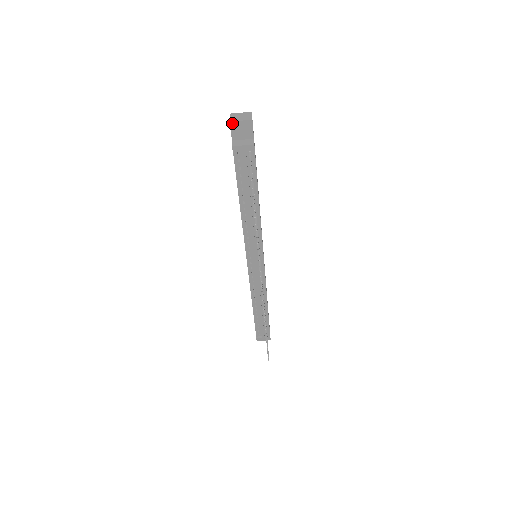
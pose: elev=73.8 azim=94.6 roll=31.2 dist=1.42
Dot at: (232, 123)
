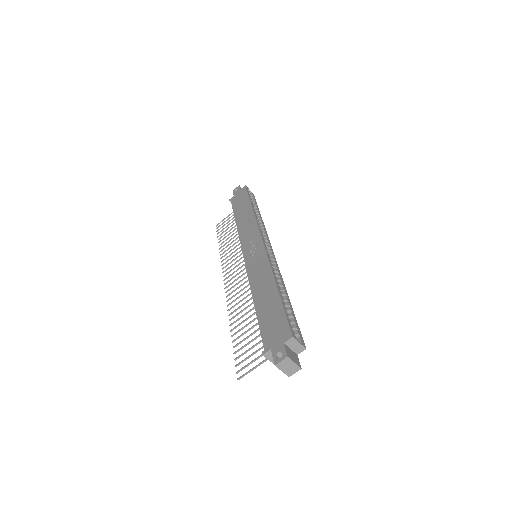
Dot at: (276, 365)
